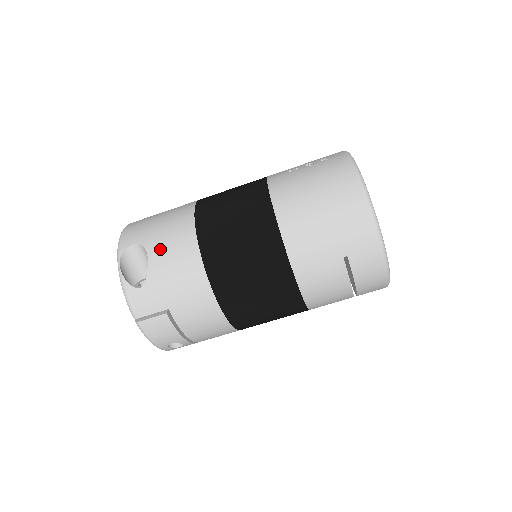
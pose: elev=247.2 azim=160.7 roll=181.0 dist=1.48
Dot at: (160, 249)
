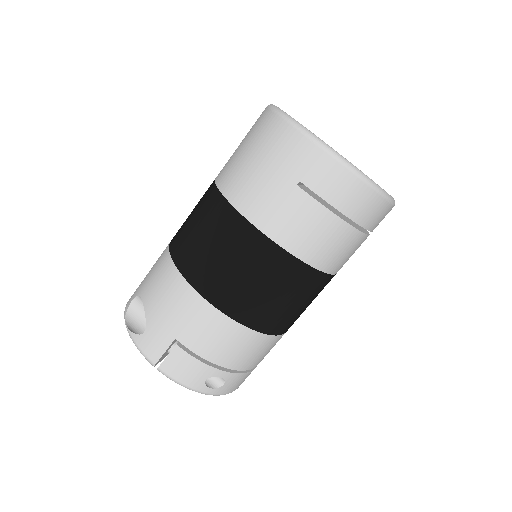
Dot at: (149, 288)
